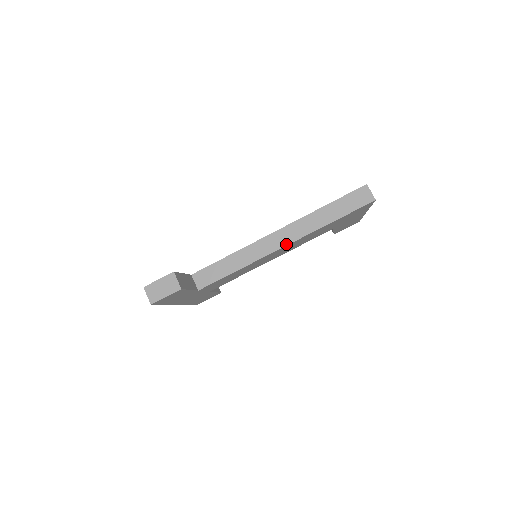
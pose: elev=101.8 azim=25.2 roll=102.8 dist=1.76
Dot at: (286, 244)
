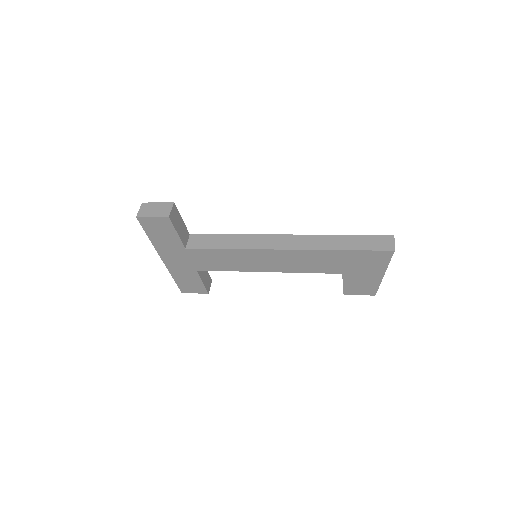
Dot at: (287, 248)
